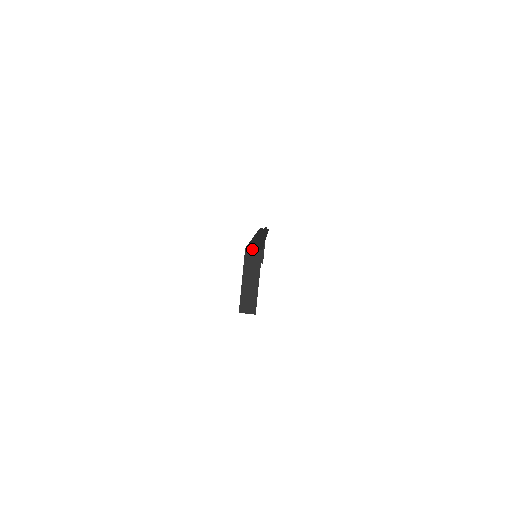
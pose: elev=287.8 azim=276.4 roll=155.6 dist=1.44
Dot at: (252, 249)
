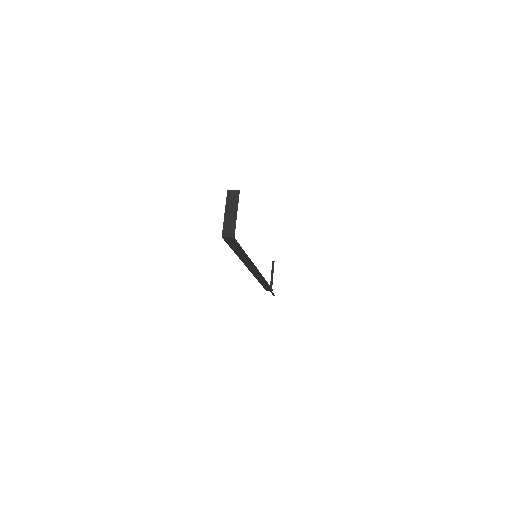
Dot at: (232, 190)
